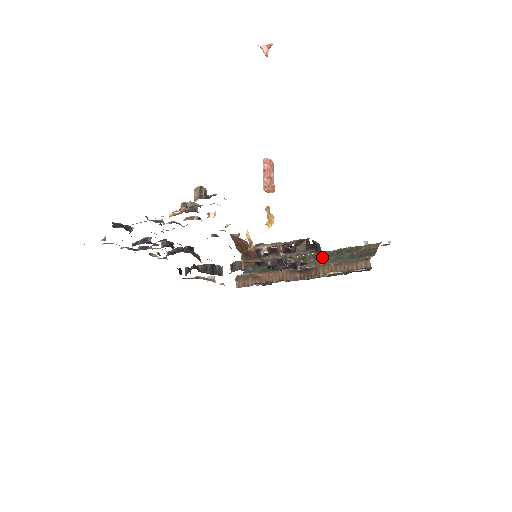
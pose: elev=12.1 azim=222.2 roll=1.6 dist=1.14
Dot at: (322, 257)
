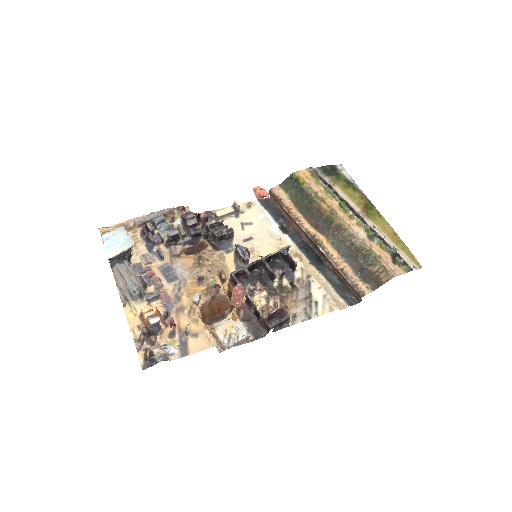
Dot at: (343, 240)
